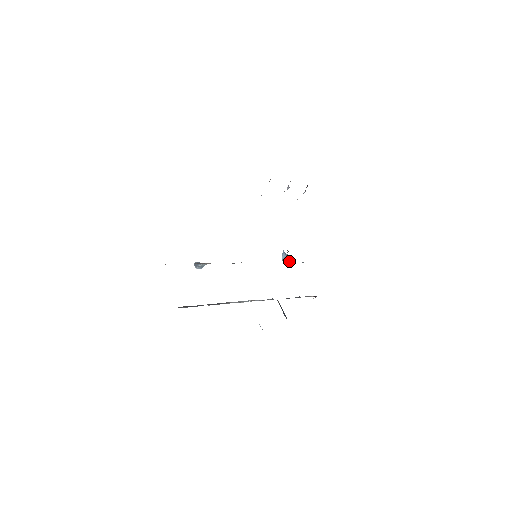
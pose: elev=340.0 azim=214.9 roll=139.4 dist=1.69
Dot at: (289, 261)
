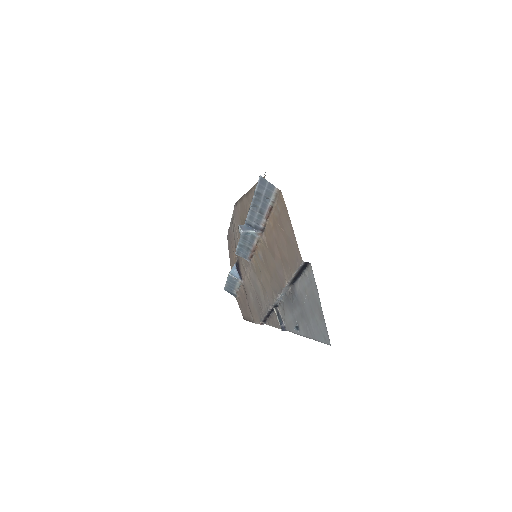
Dot at: (240, 278)
